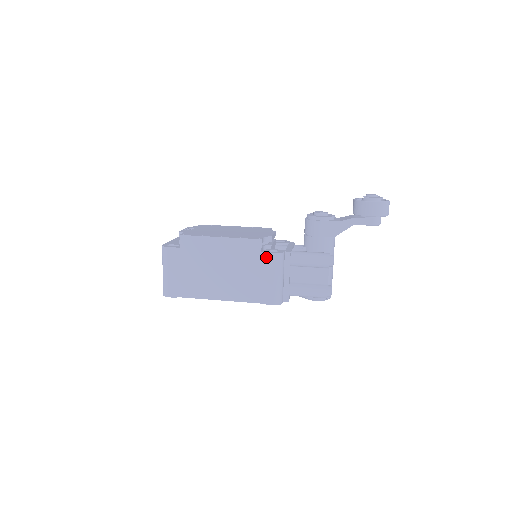
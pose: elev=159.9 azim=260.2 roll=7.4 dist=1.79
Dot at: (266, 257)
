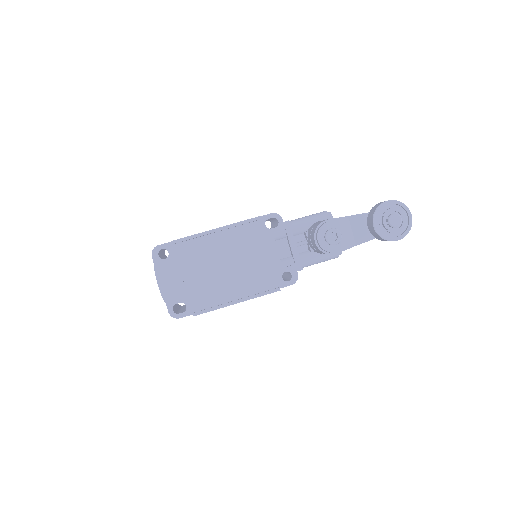
Dot at: (283, 287)
